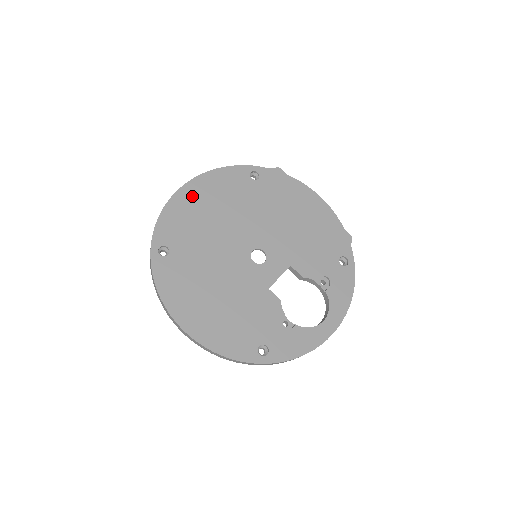
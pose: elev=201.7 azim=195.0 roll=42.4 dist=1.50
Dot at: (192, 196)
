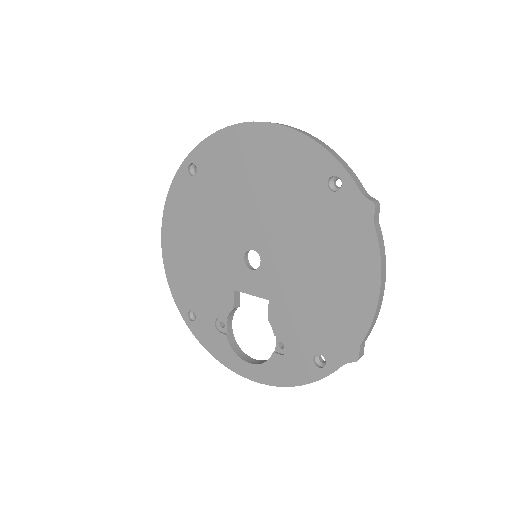
Dot at: (253, 142)
